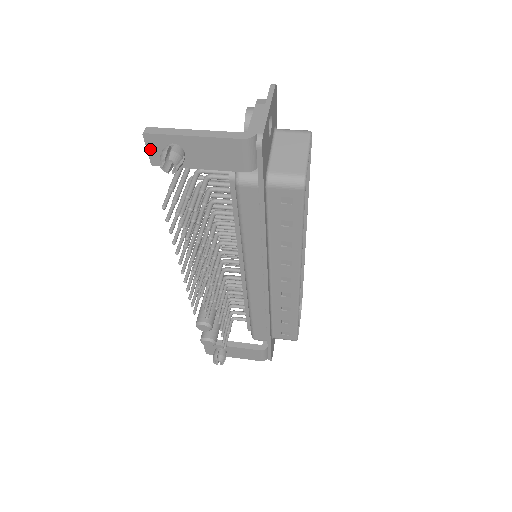
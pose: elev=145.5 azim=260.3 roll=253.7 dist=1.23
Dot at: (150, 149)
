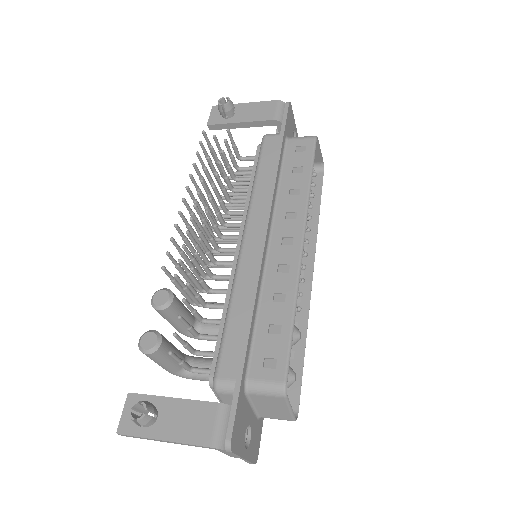
Dot at: (212, 115)
